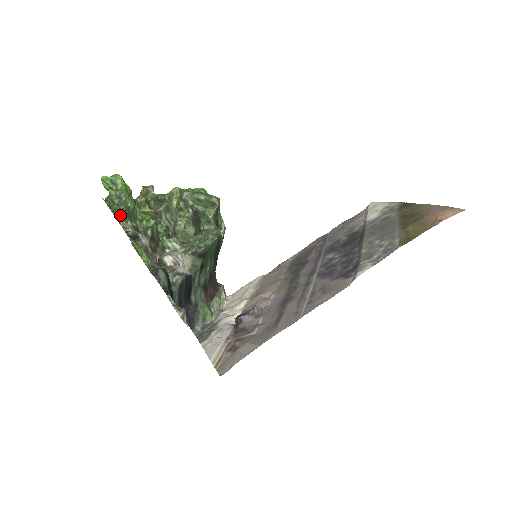
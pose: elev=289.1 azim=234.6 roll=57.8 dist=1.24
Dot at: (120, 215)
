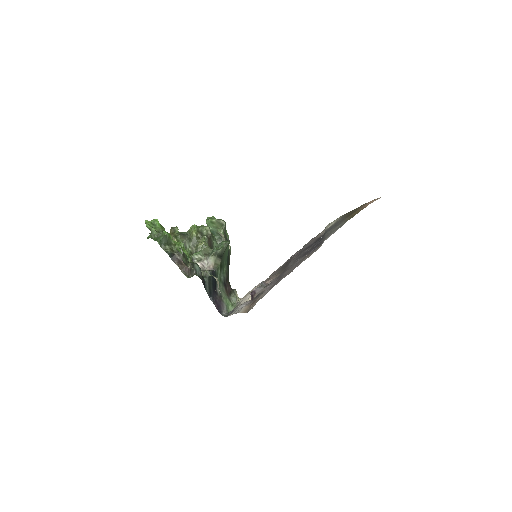
Dot at: (161, 242)
